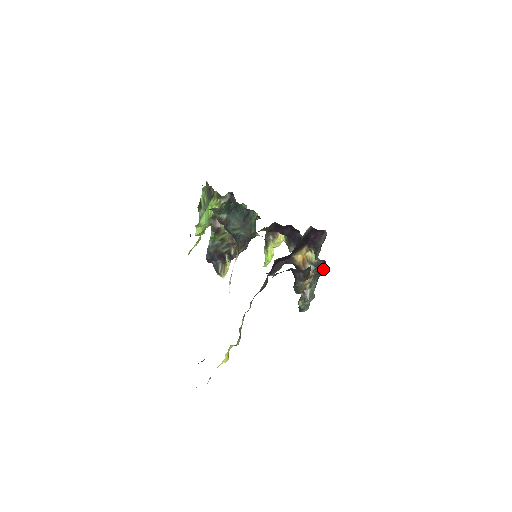
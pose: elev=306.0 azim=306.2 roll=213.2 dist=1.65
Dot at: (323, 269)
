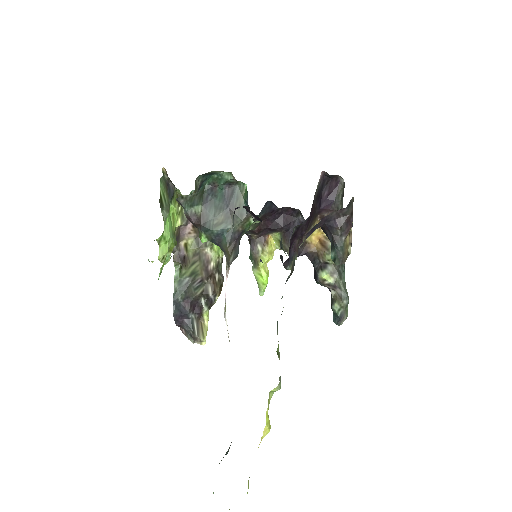
Dot at: occluded
